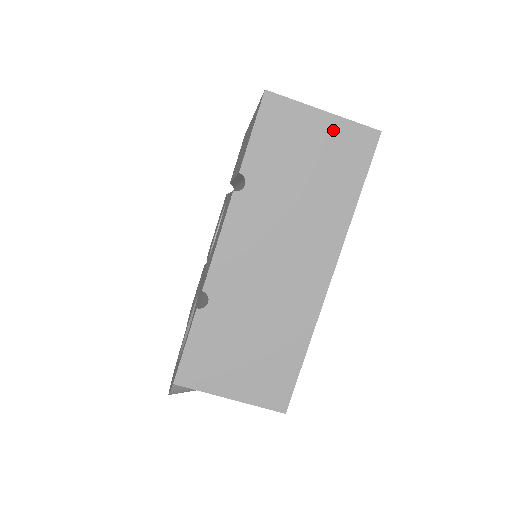
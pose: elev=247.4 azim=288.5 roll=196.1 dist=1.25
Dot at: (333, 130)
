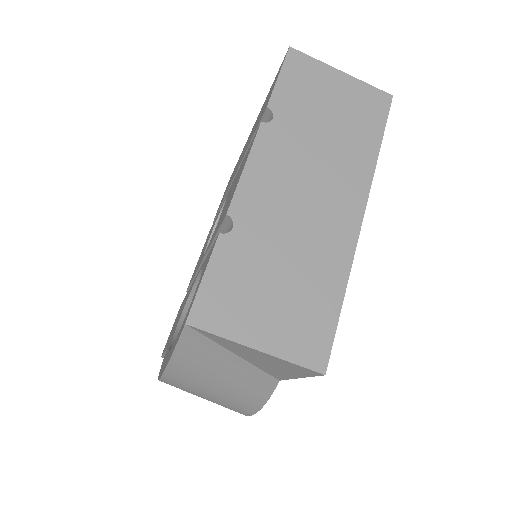
Dot at: (351, 87)
